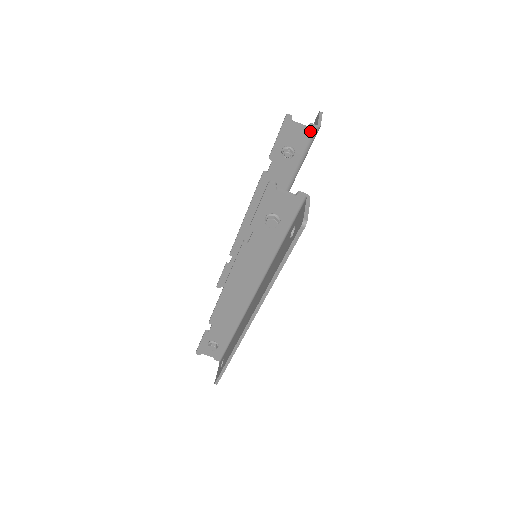
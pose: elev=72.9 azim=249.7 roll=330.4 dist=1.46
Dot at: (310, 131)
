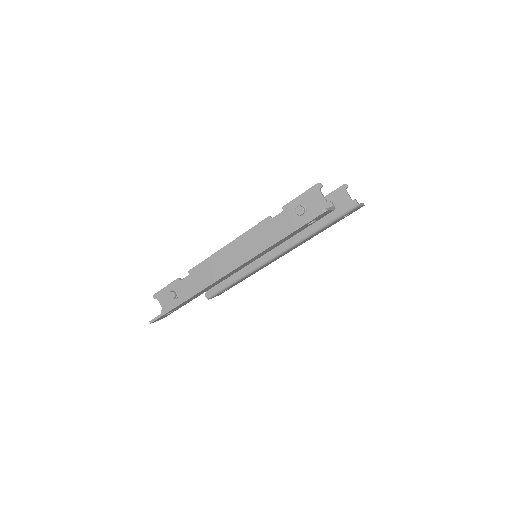
Dot at: (352, 203)
